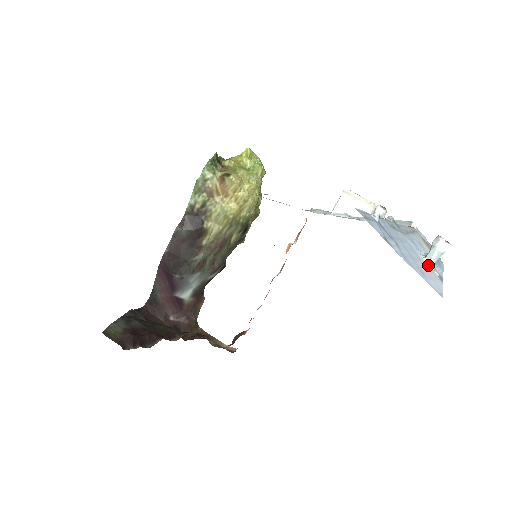
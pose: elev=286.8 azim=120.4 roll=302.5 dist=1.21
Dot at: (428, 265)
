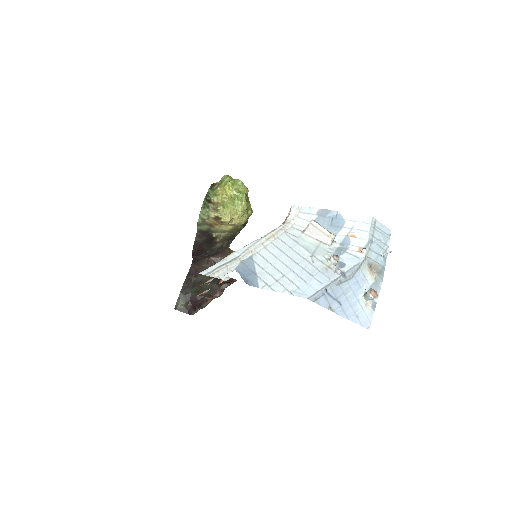
Dot at: (365, 302)
